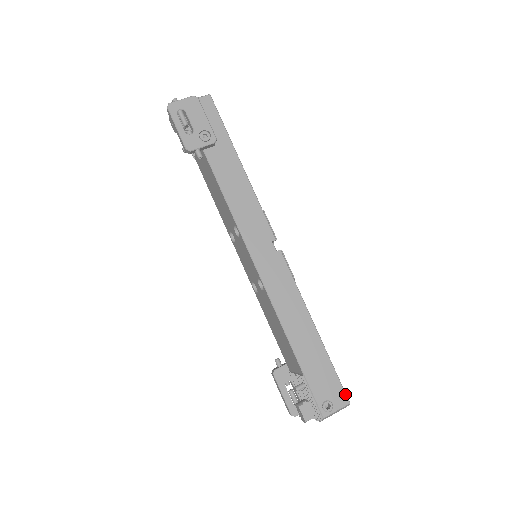
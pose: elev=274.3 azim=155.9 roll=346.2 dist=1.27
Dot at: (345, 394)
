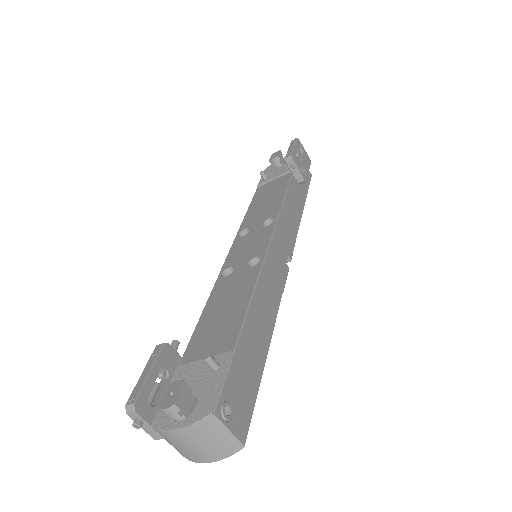
Dot at: (248, 429)
